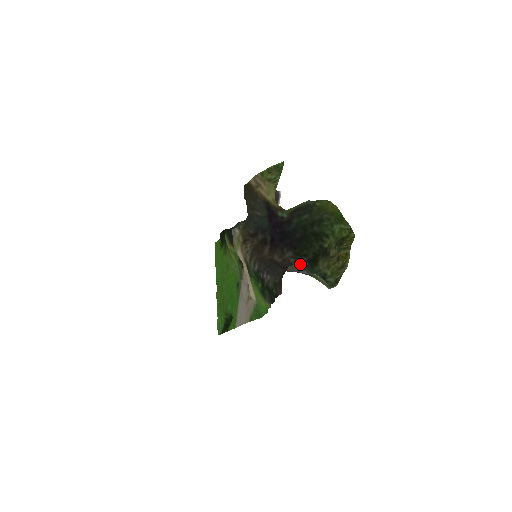
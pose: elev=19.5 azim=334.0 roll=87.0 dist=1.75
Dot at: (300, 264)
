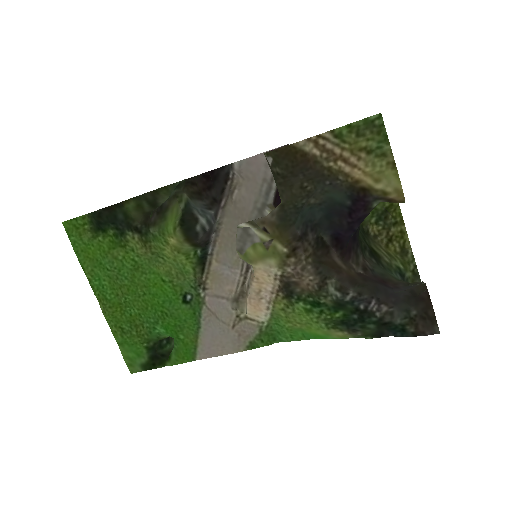
Dot at: (376, 265)
